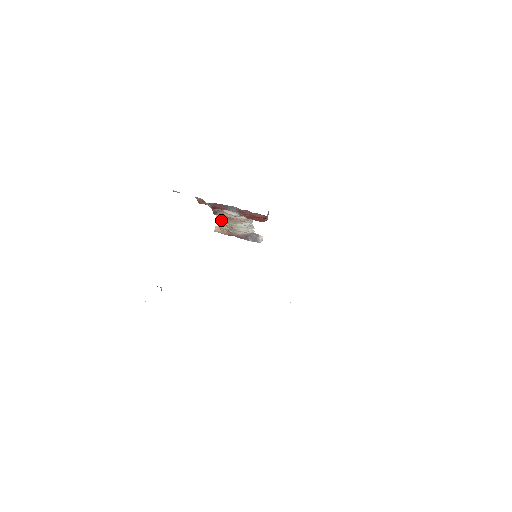
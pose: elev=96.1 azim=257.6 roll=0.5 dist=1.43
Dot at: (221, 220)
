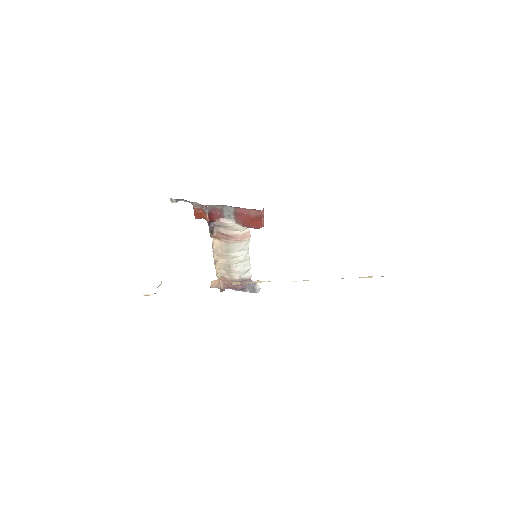
Dot at: (217, 250)
